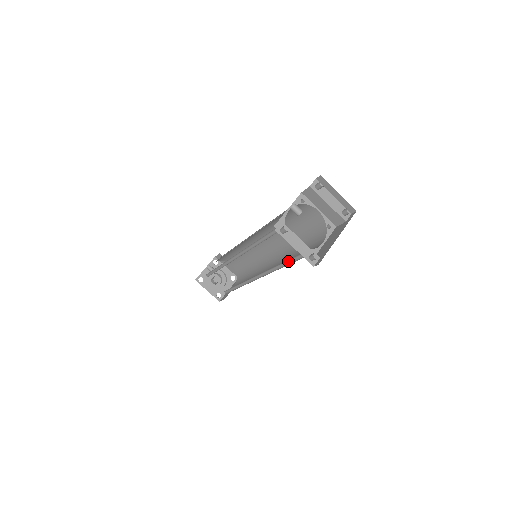
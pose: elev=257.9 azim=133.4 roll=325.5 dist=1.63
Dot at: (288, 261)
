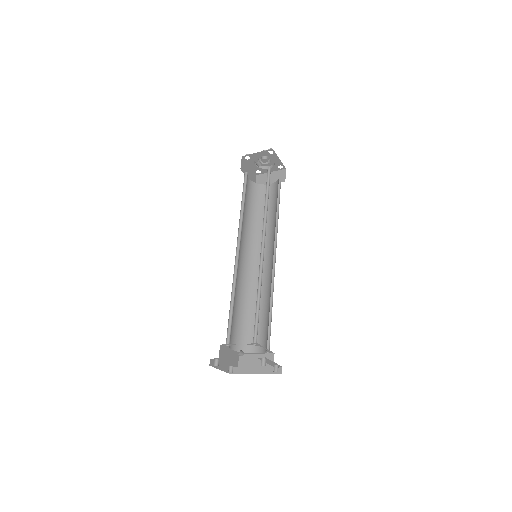
Dot at: (246, 316)
